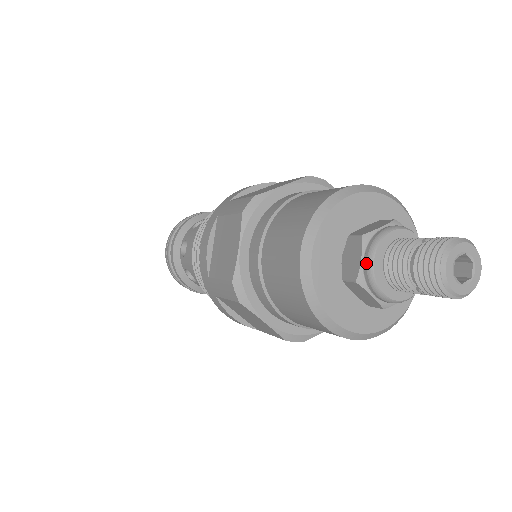
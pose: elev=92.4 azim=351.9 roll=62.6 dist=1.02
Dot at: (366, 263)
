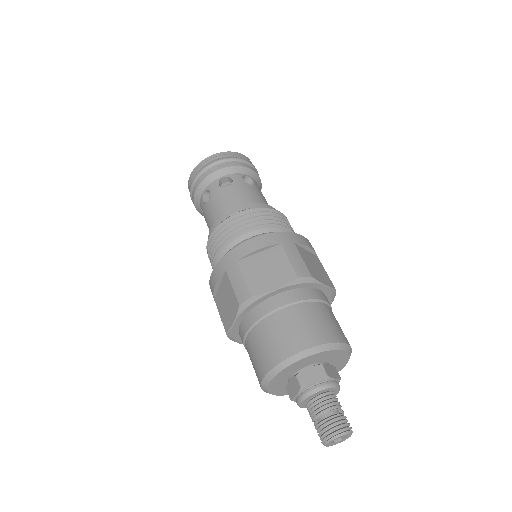
Dot at: (315, 388)
